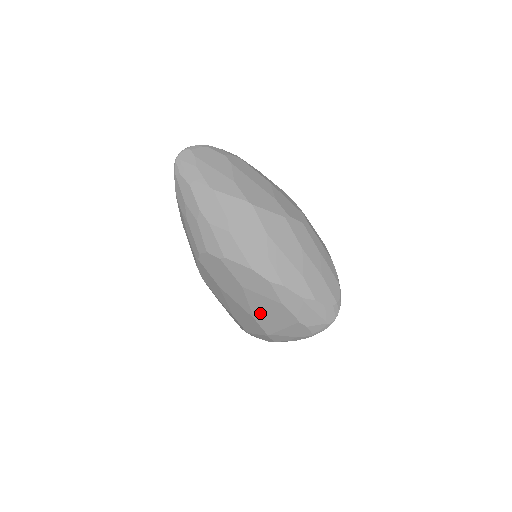
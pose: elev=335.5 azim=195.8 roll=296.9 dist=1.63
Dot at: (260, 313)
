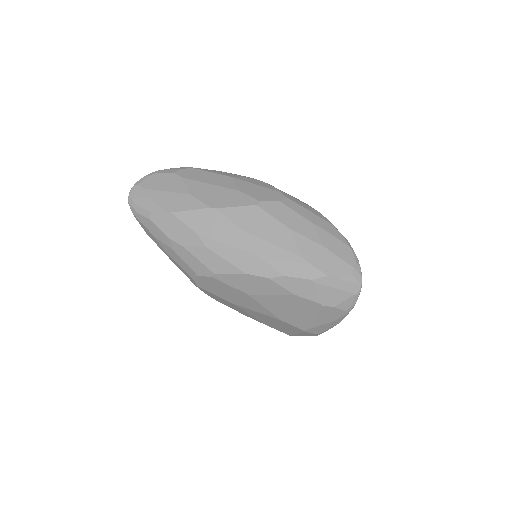
Dot at: (282, 313)
